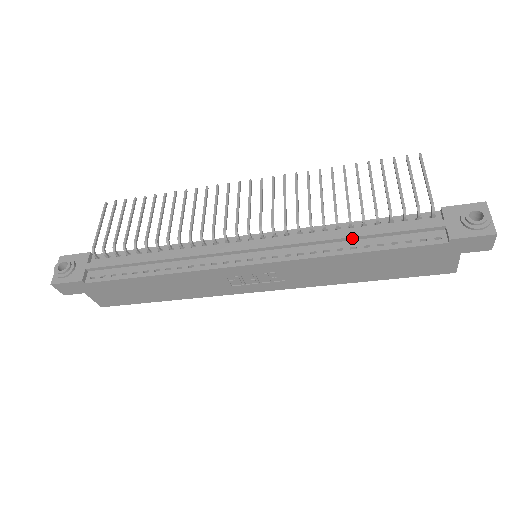
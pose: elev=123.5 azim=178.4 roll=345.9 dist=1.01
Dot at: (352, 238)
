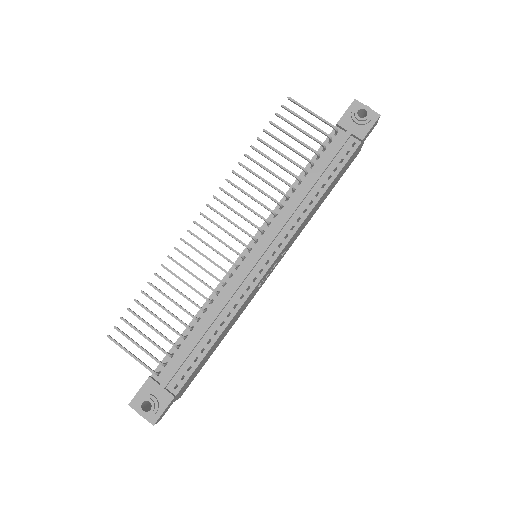
Dot at: (311, 189)
